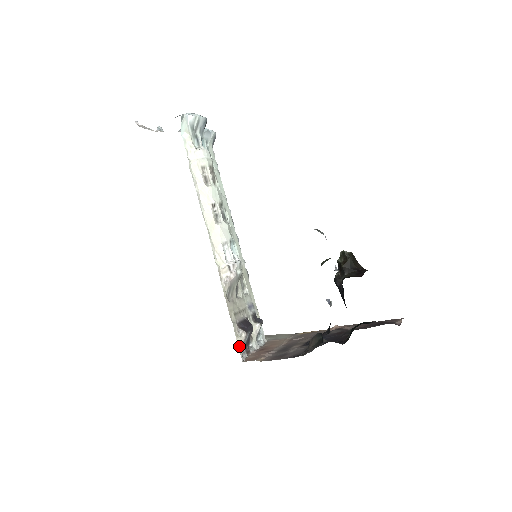
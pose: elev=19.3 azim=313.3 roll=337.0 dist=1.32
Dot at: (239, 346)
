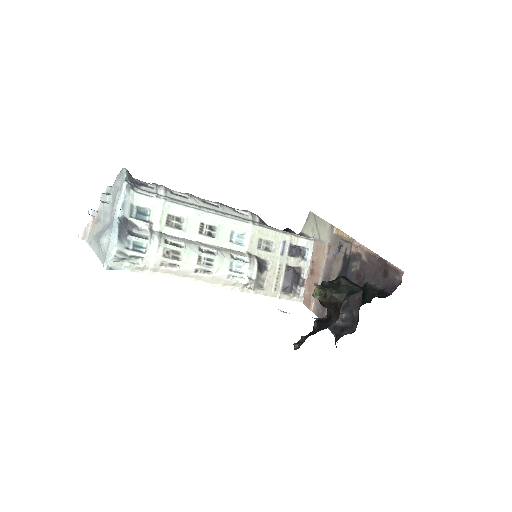
Dot at: (293, 299)
